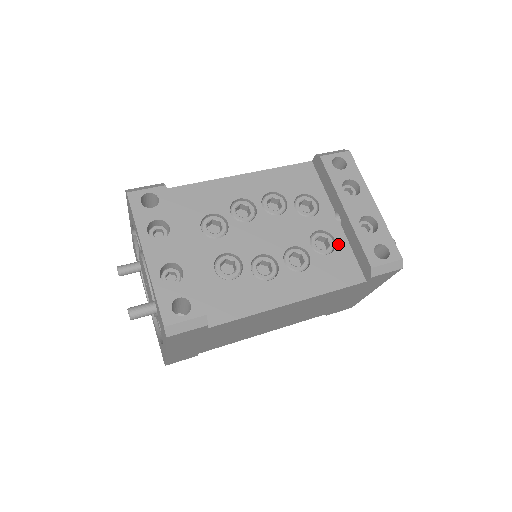
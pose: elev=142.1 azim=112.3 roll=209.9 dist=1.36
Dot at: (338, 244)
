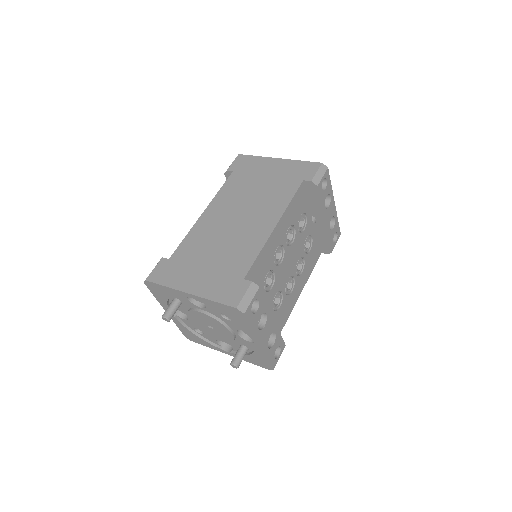
Dot at: (313, 239)
